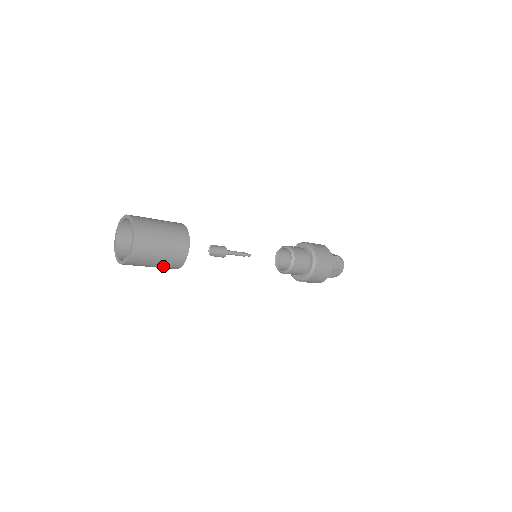
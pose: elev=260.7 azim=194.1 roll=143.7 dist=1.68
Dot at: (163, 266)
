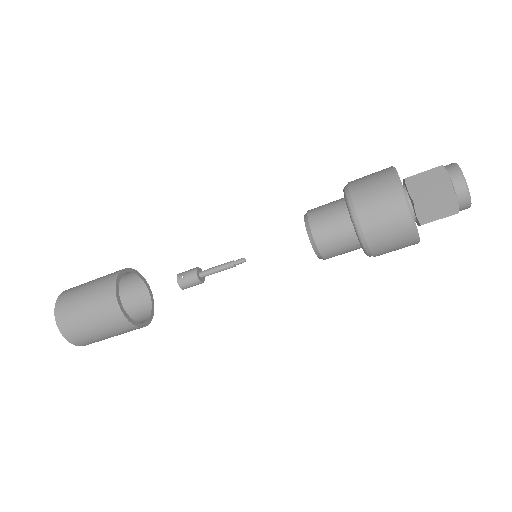
Dot at: occluded
